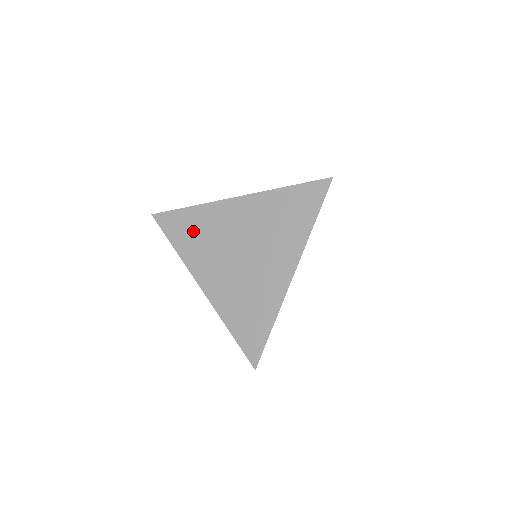
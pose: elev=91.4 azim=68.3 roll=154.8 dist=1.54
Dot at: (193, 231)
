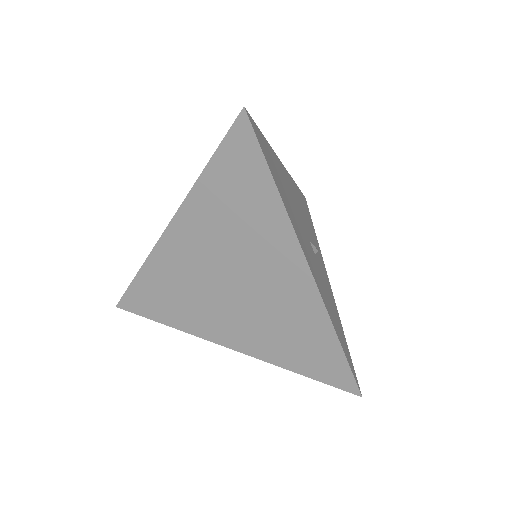
Dot at: (165, 296)
